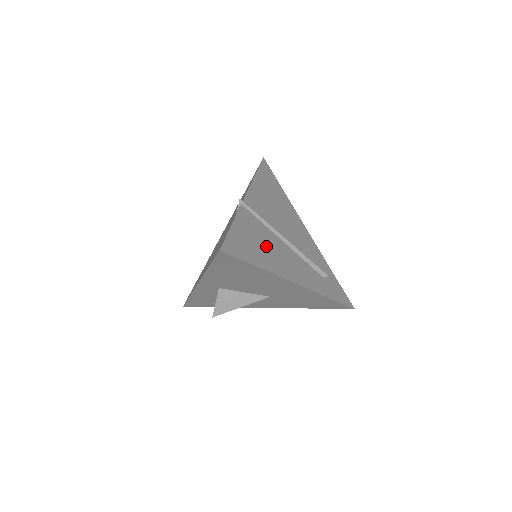
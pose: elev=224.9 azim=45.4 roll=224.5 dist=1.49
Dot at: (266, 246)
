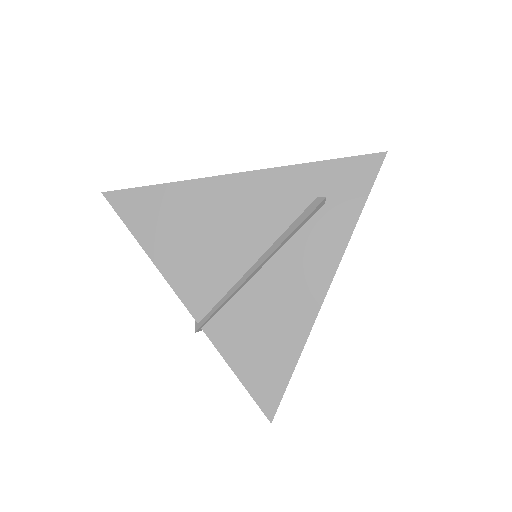
Dot at: (267, 320)
